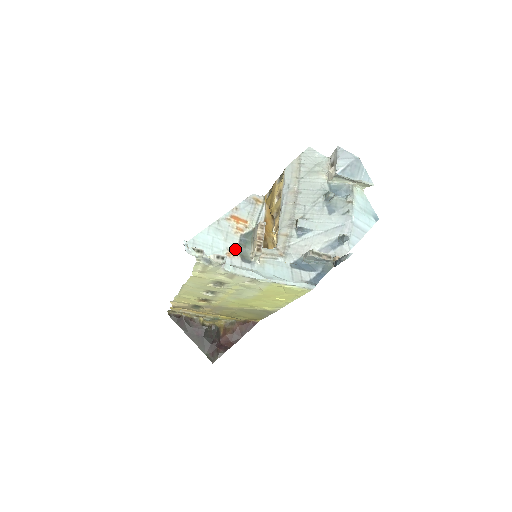
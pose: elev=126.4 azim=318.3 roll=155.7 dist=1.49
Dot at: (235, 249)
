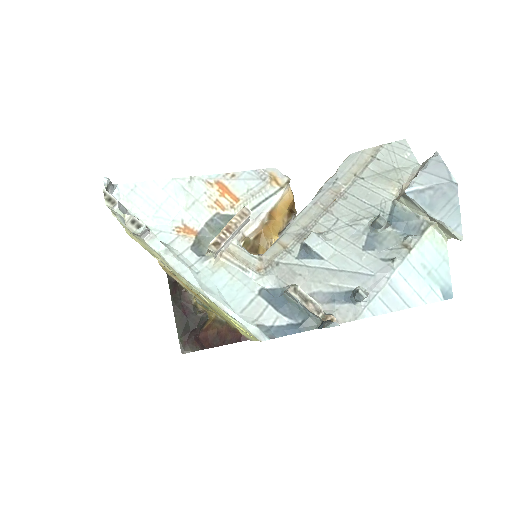
Dot at: (195, 227)
